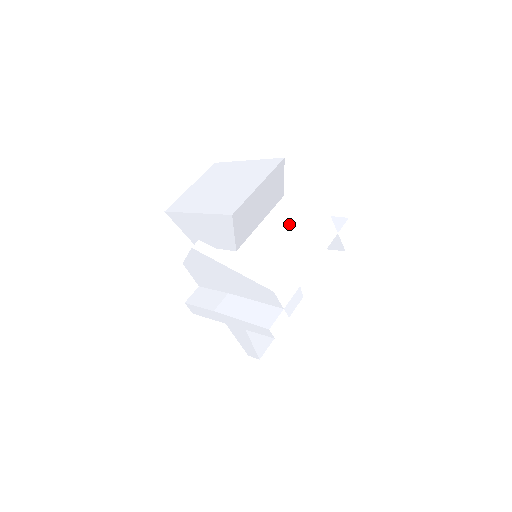
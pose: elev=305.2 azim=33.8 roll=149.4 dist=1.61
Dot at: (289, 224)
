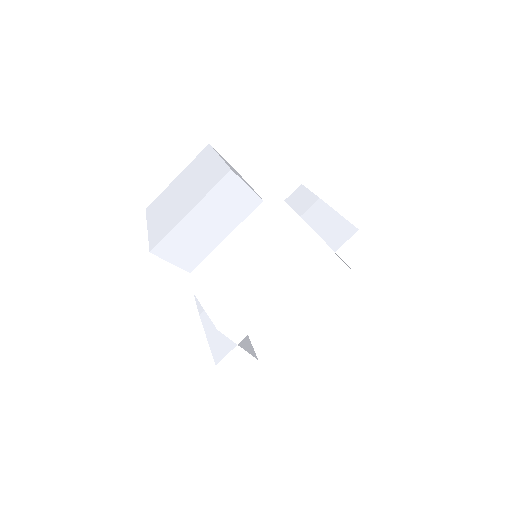
Dot at: (266, 238)
